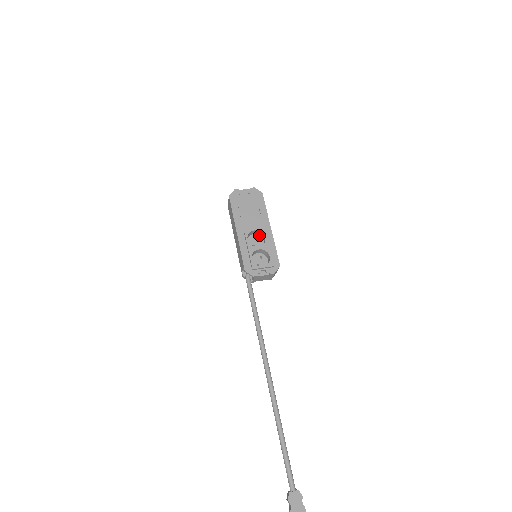
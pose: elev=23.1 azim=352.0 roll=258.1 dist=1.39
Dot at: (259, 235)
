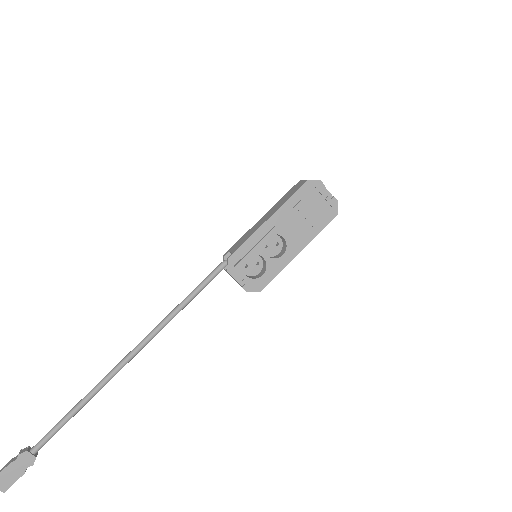
Dot at: (283, 244)
